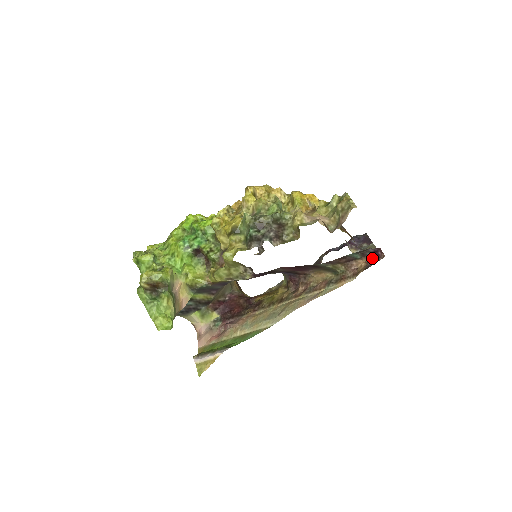
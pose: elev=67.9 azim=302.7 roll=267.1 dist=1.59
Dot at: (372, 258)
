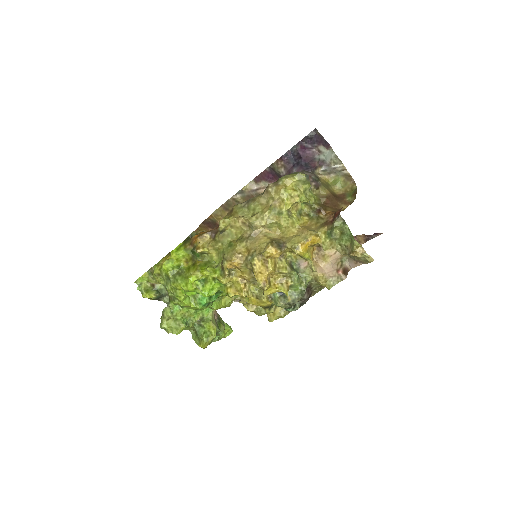
Dot at: (371, 235)
